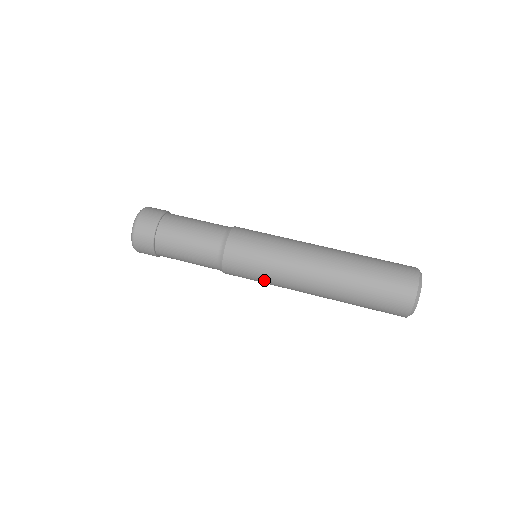
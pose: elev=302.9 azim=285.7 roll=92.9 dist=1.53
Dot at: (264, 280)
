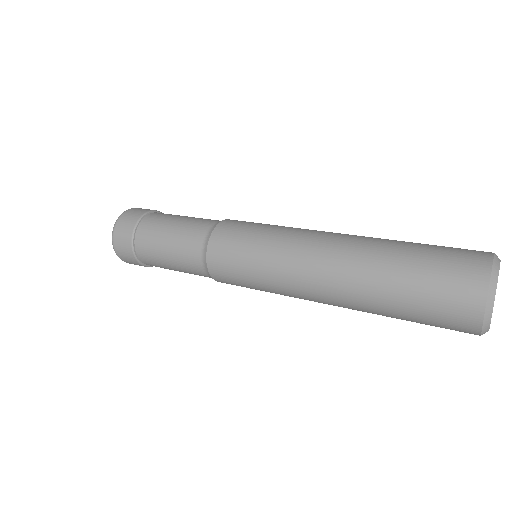
Dot at: (259, 281)
